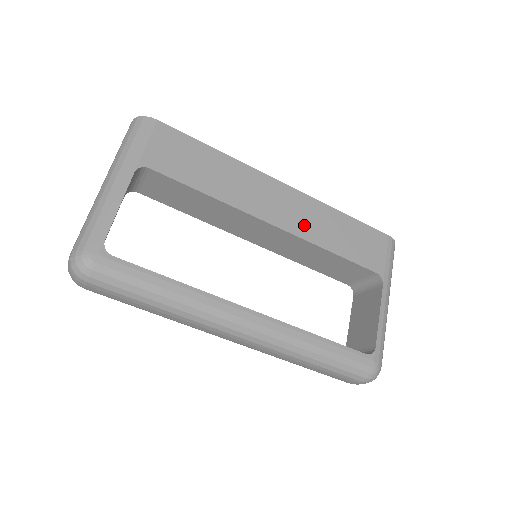
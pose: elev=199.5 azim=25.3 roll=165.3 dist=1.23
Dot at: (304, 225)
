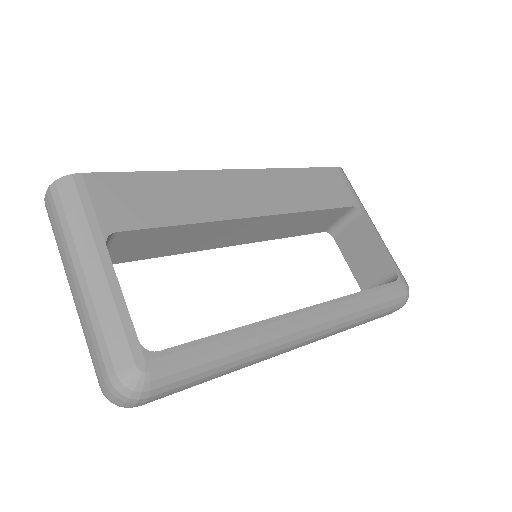
Dot at: (279, 200)
